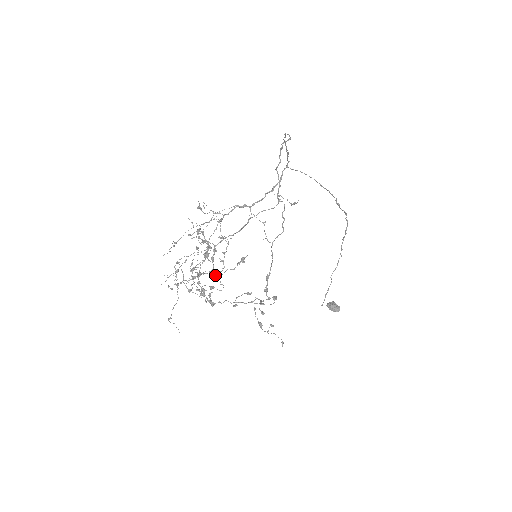
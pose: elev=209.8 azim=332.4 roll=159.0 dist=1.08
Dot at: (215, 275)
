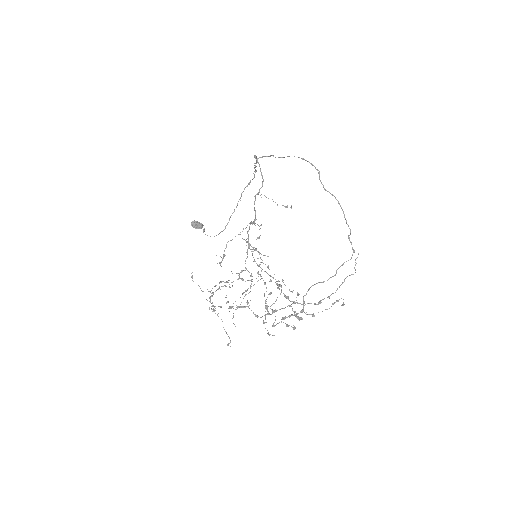
Dot at: (309, 314)
